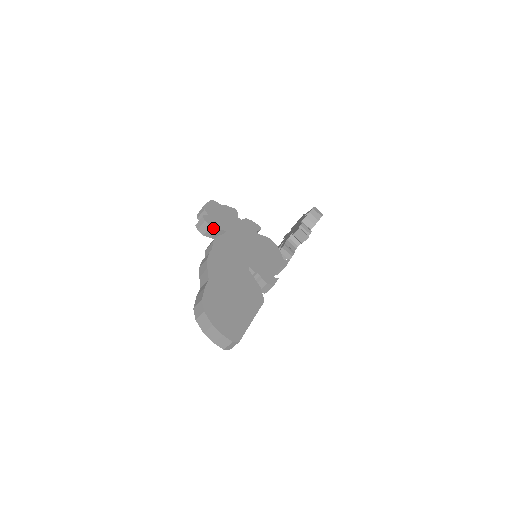
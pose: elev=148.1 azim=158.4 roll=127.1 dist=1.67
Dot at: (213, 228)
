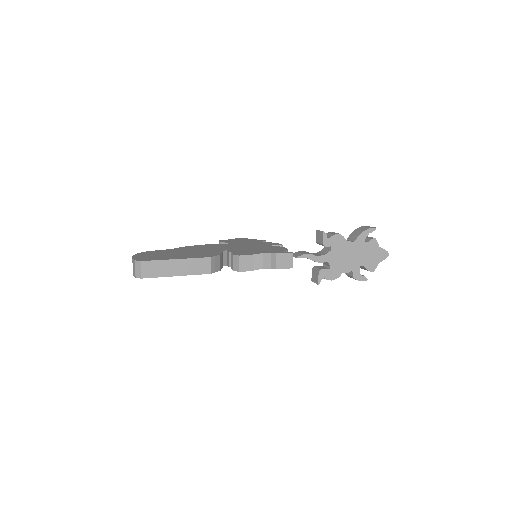
Dot at: (222, 243)
